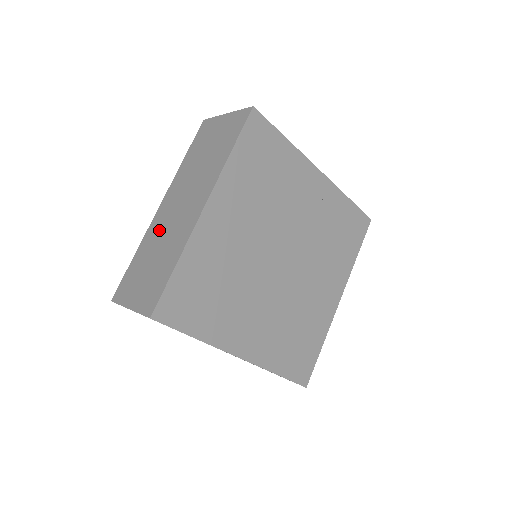
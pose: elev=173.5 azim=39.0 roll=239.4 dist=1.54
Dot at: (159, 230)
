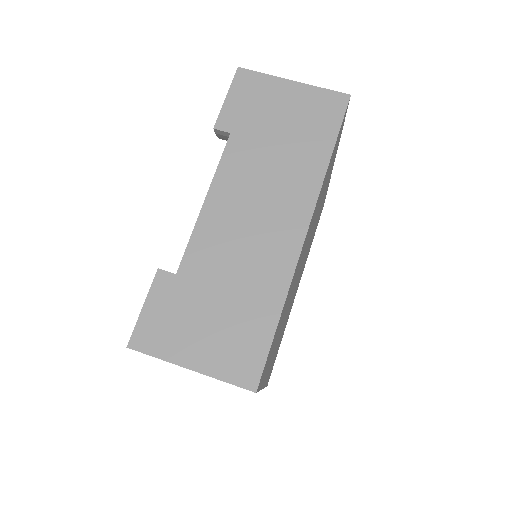
Dot at: occluded
